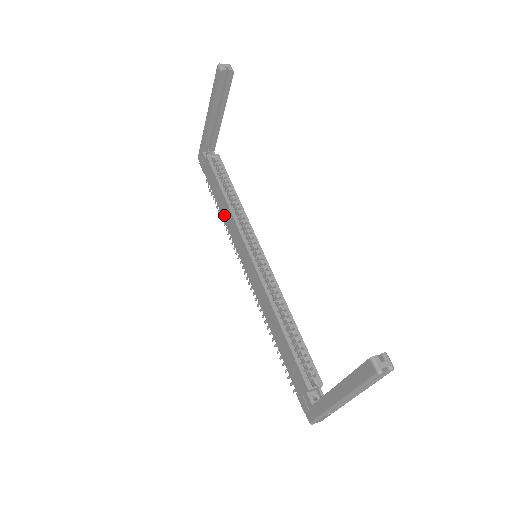
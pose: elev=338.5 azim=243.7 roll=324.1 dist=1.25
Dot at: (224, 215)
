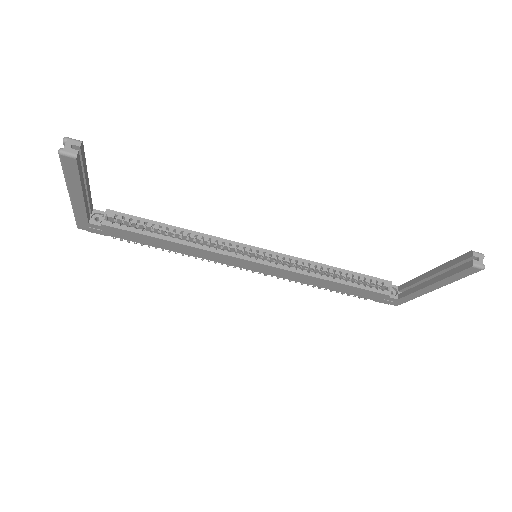
Dot at: (183, 252)
